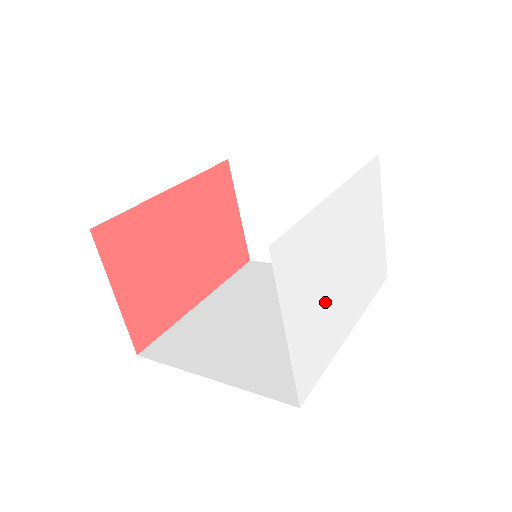
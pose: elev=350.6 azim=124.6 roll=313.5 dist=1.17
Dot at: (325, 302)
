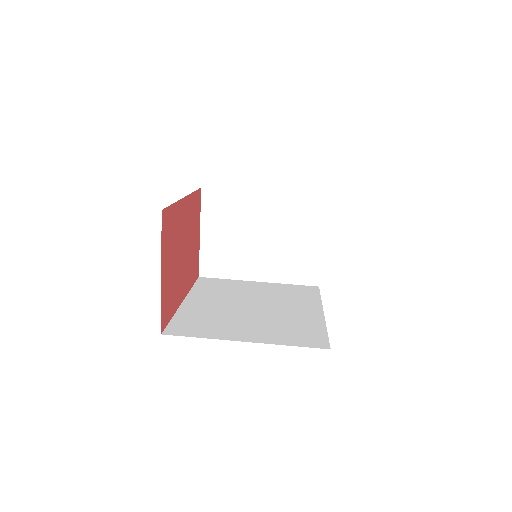
Dot at: occluded
